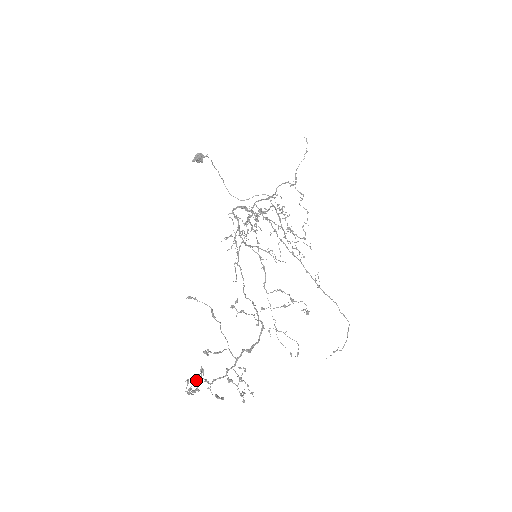
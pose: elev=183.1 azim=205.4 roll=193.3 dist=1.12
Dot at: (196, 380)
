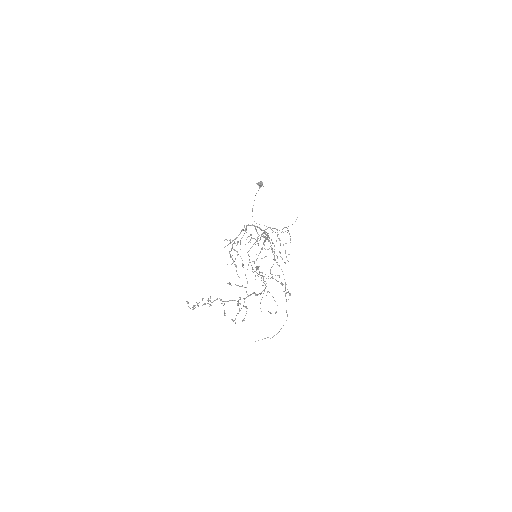
Dot at: occluded
